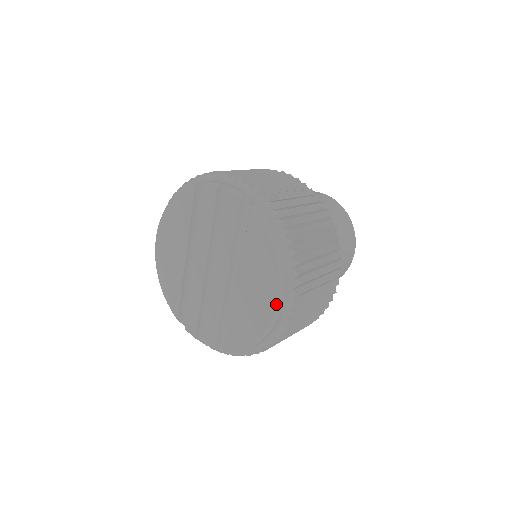
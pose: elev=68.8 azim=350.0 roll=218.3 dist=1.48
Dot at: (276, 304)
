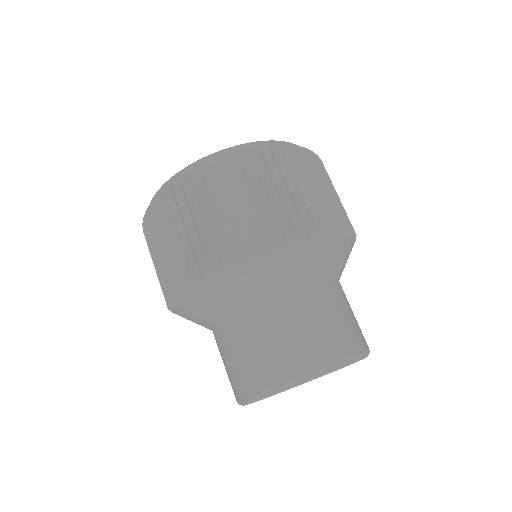
Dot at: (228, 149)
